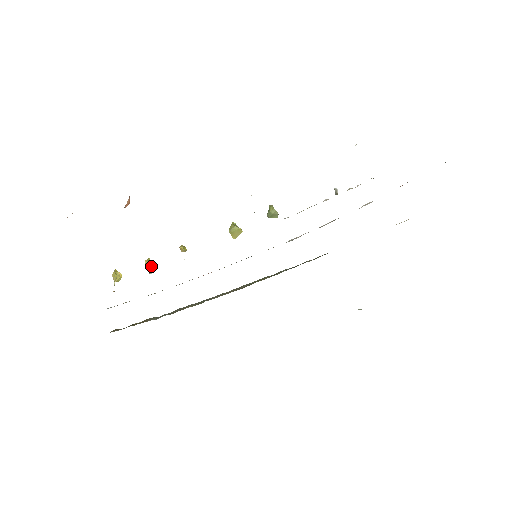
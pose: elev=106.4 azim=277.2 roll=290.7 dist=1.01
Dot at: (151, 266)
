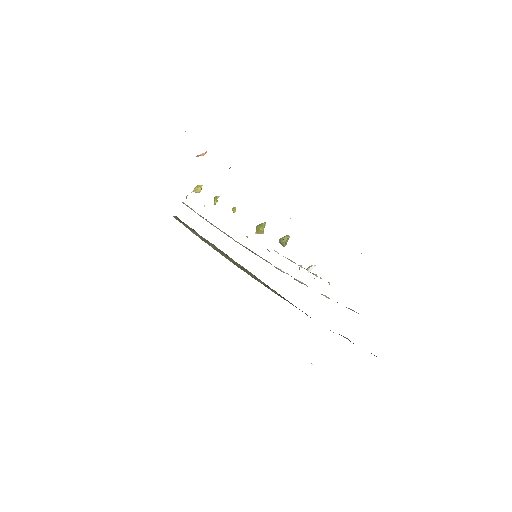
Dot at: (215, 202)
